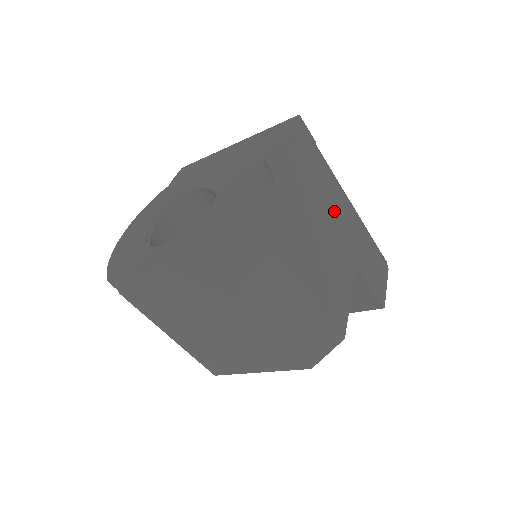
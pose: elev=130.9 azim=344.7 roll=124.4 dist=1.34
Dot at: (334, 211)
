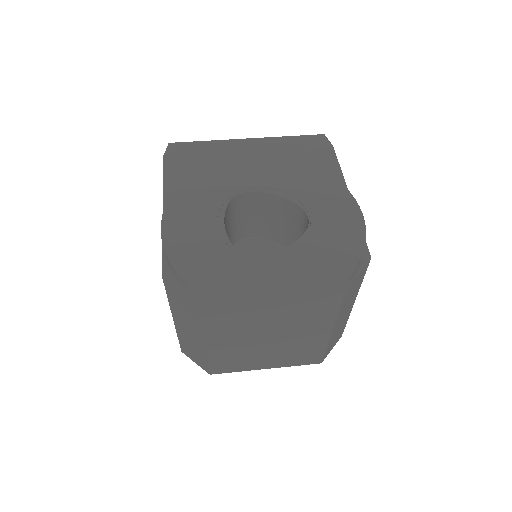
Dot at: occluded
